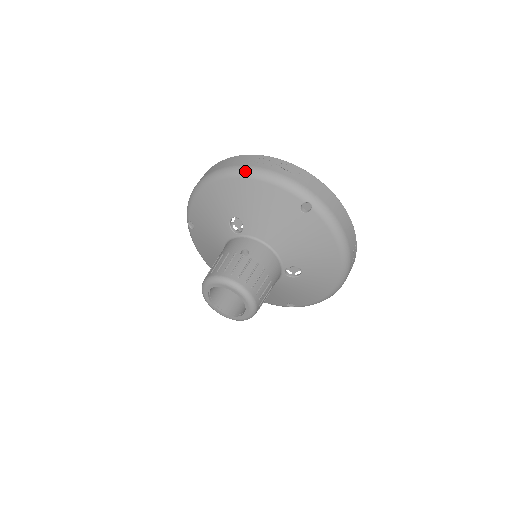
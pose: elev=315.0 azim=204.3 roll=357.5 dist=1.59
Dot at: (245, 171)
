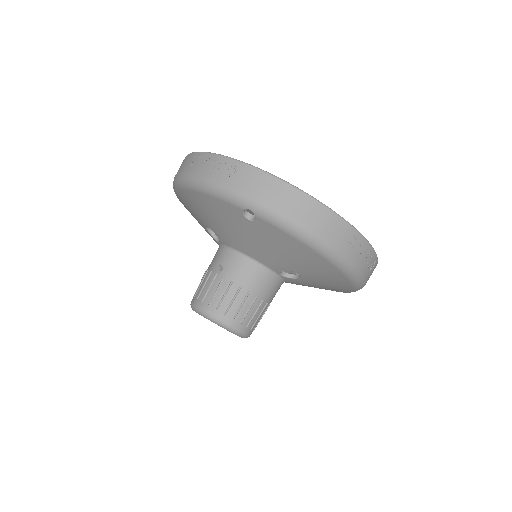
Dot at: (183, 181)
